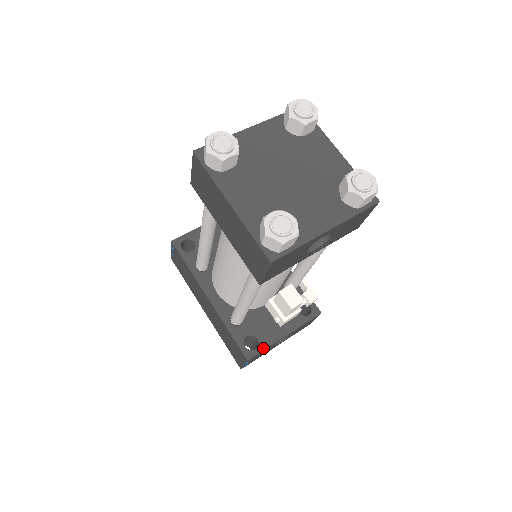
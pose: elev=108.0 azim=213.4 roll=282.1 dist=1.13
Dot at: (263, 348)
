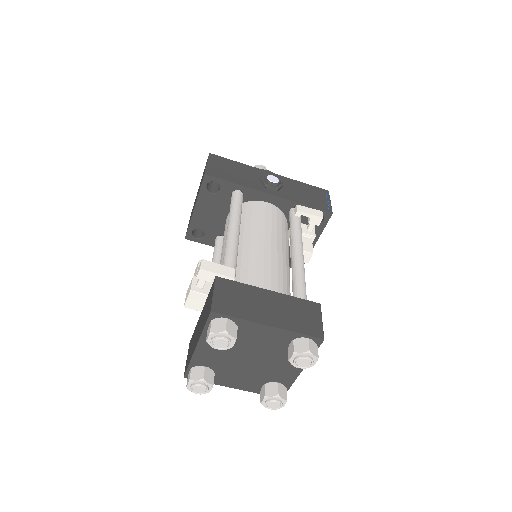
Dot at: occluded
